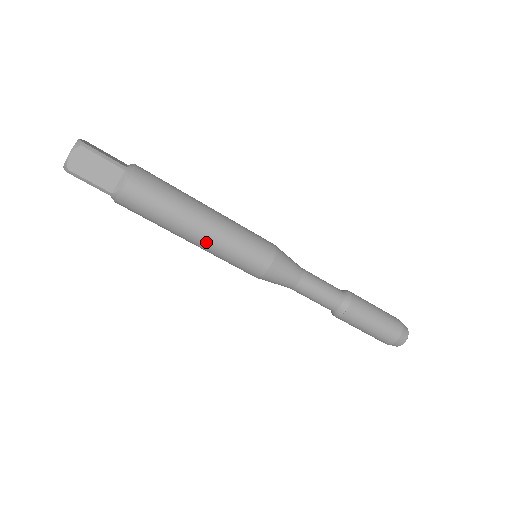
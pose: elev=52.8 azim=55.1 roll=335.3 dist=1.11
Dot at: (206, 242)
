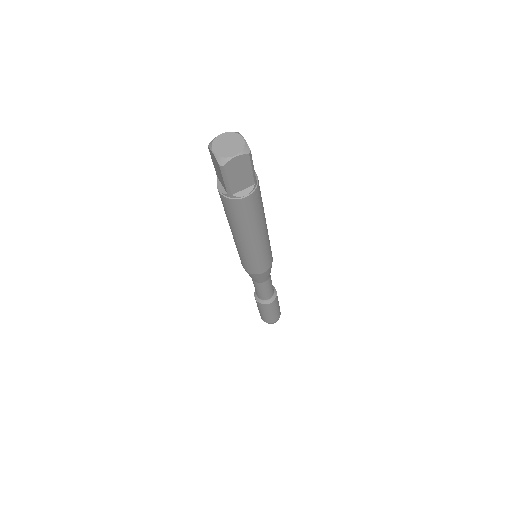
Dot at: (249, 247)
